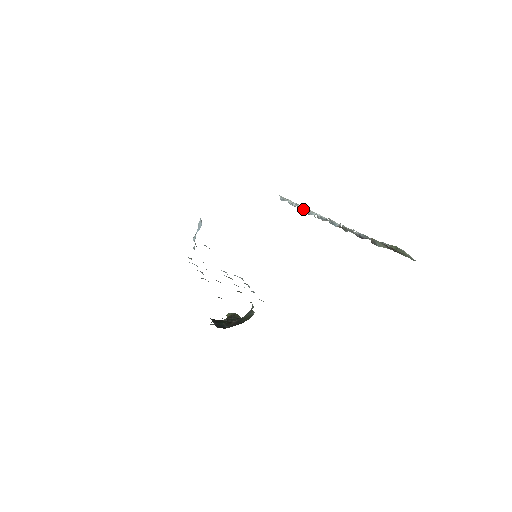
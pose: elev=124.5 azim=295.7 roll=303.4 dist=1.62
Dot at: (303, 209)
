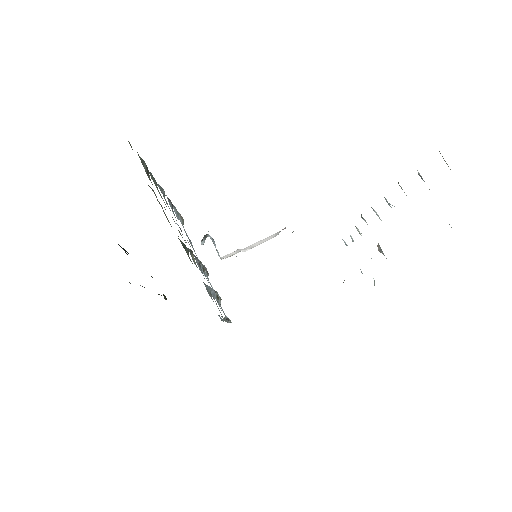
Dot at: occluded
